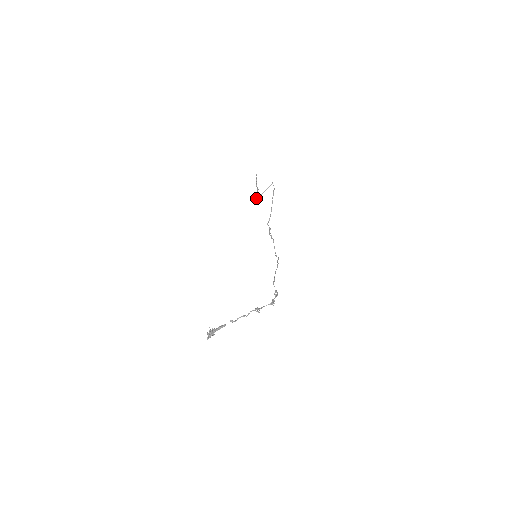
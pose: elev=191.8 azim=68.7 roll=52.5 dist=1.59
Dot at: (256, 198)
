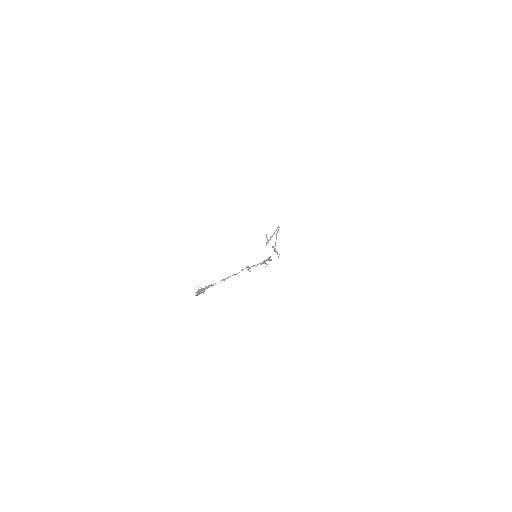
Dot at: (266, 244)
